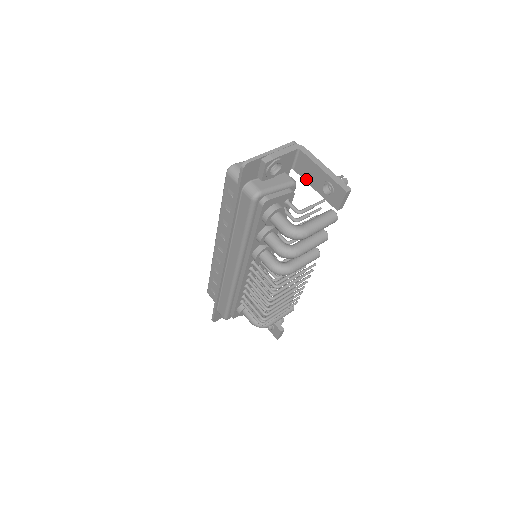
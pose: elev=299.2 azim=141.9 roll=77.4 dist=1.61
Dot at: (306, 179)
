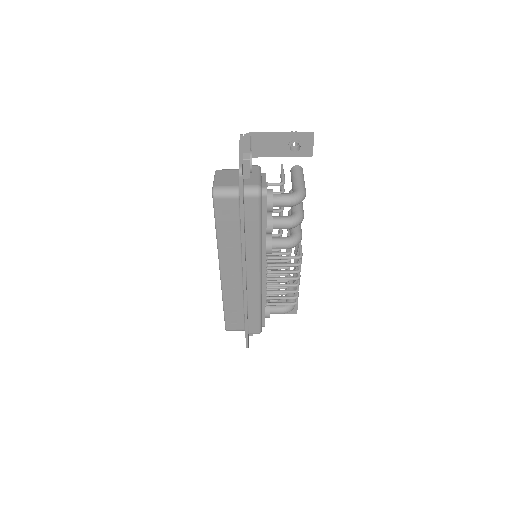
Dot at: (269, 155)
